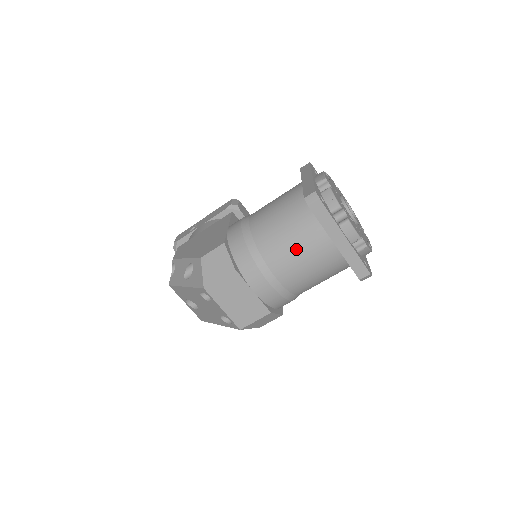
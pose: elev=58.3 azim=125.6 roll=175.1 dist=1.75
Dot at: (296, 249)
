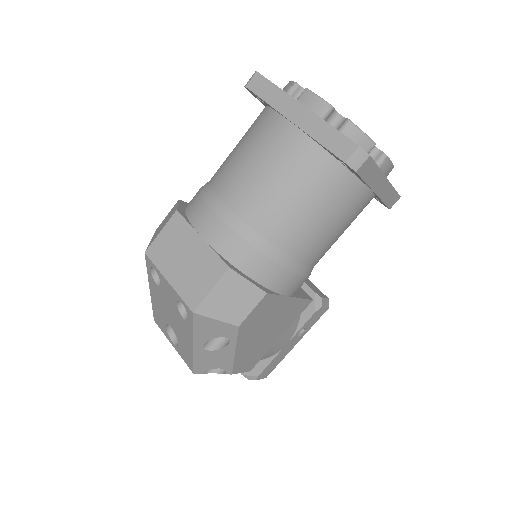
Dot at: (247, 155)
